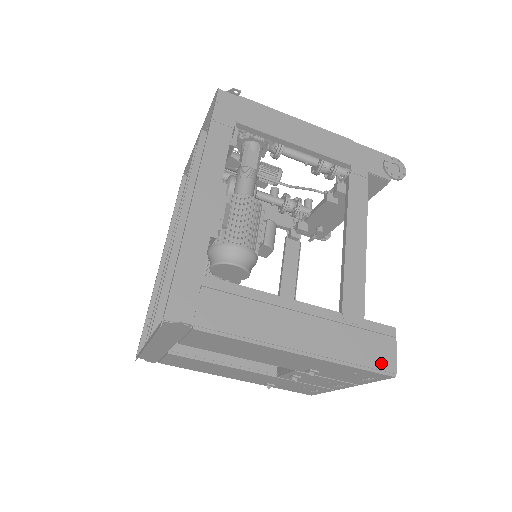
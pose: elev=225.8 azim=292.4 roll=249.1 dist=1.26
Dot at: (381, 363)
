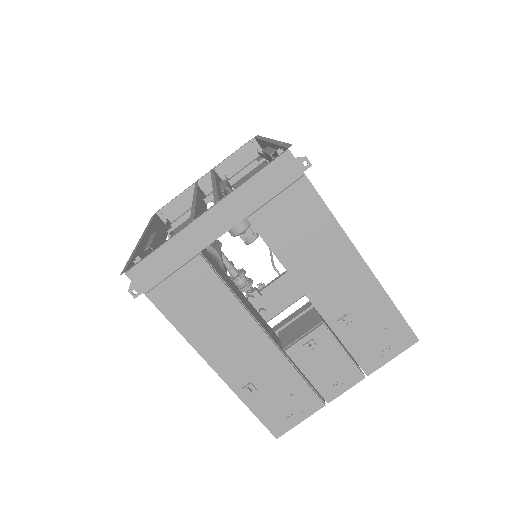
Dot at: (407, 323)
